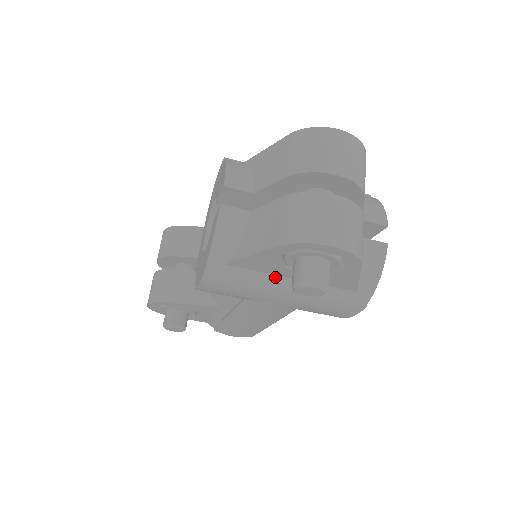
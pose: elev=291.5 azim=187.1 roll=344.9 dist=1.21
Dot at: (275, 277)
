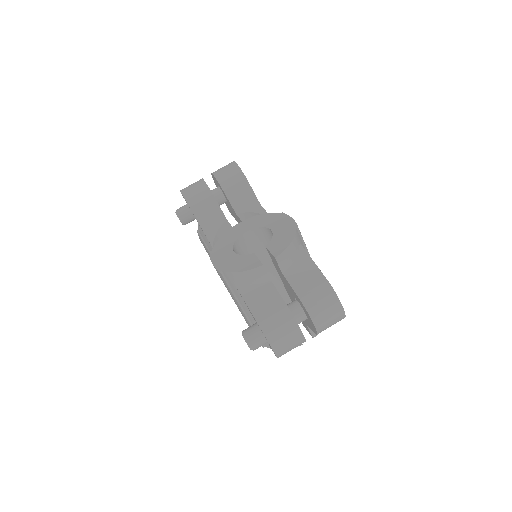
Dot at: (245, 305)
